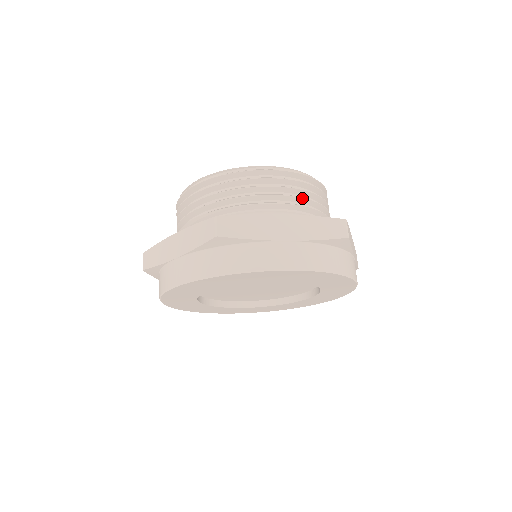
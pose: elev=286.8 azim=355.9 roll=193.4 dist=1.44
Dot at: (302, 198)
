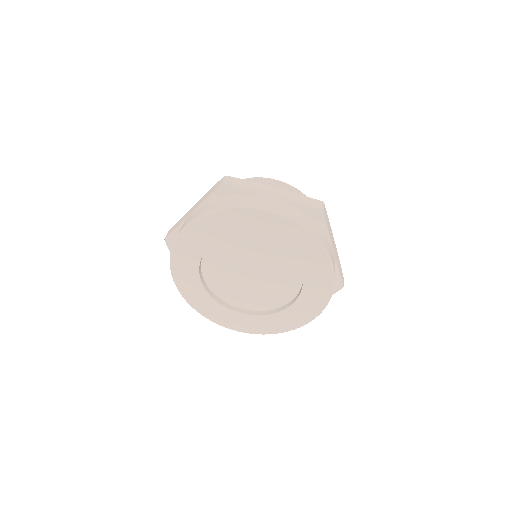
Dot at: occluded
